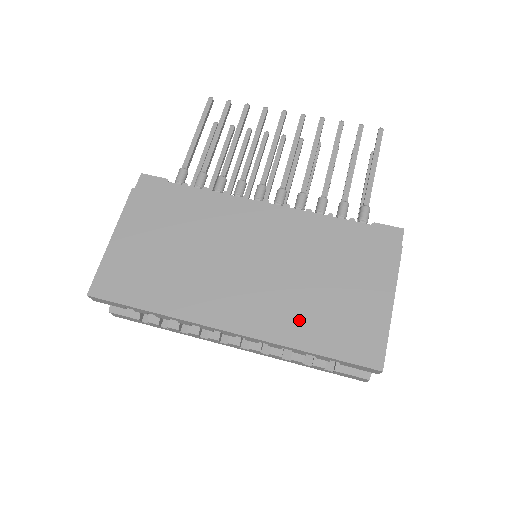
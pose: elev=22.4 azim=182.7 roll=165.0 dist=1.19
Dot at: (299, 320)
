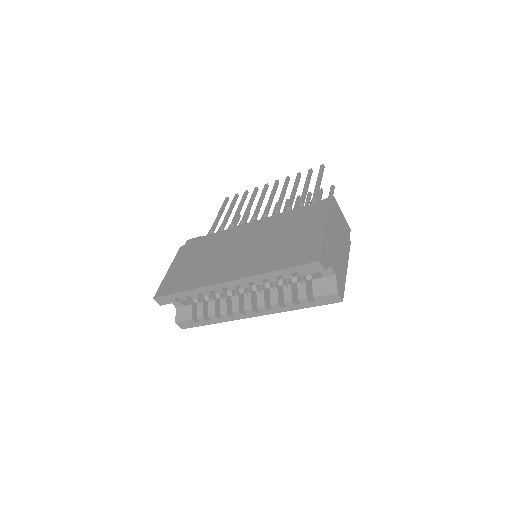
Dot at: (268, 260)
